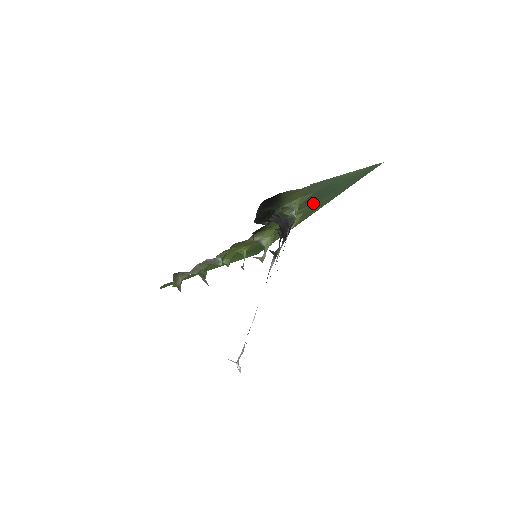
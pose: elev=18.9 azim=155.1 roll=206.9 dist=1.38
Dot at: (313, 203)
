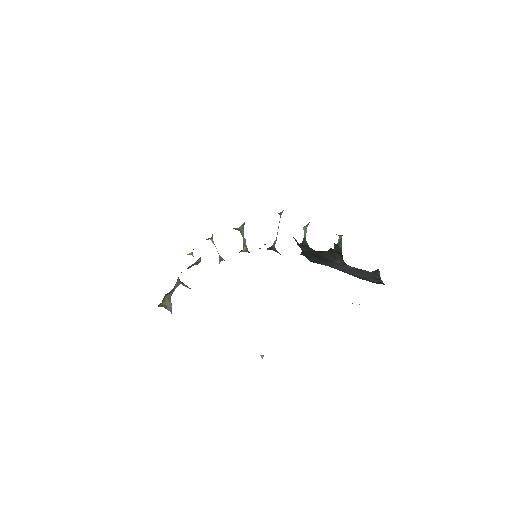
Dot at: occluded
